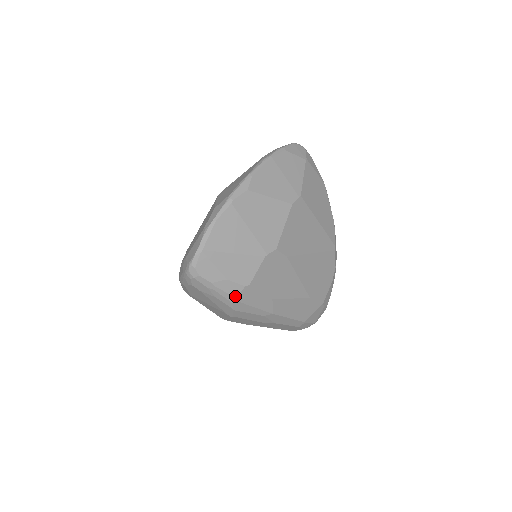
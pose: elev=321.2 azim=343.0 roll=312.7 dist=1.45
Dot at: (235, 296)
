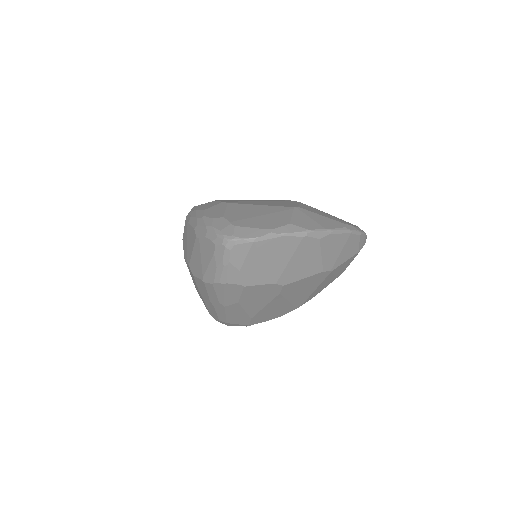
Dot at: (228, 282)
